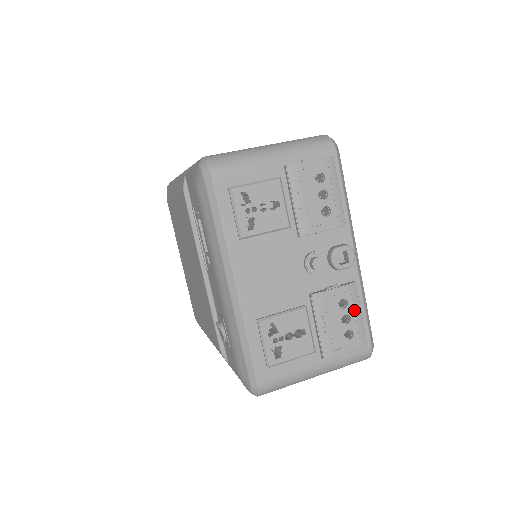
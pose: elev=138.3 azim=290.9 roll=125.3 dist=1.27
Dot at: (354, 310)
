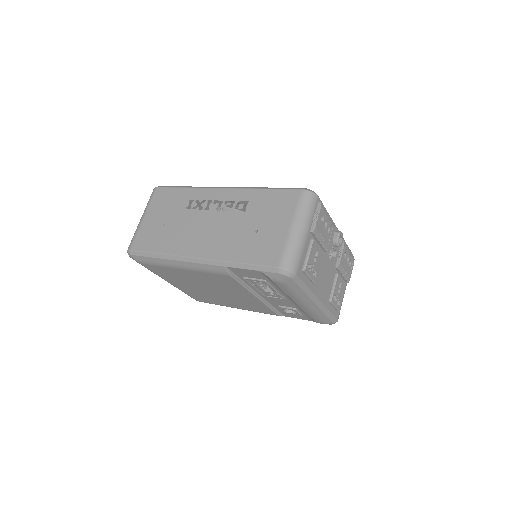
Dot at: (348, 252)
